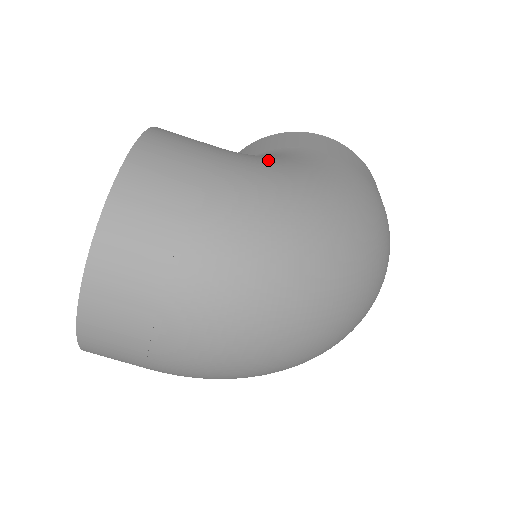
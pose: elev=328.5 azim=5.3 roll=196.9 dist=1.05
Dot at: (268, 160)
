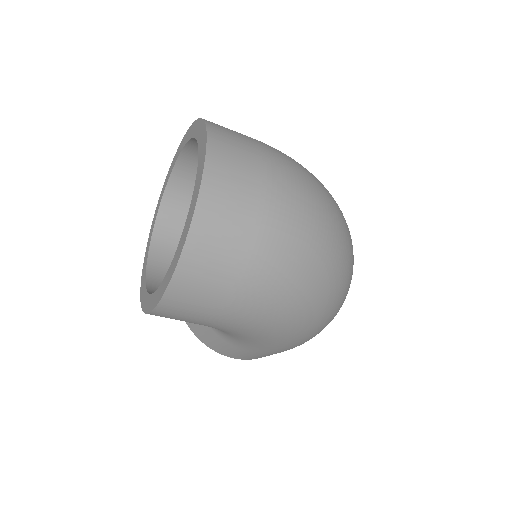
Dot at: occluded
